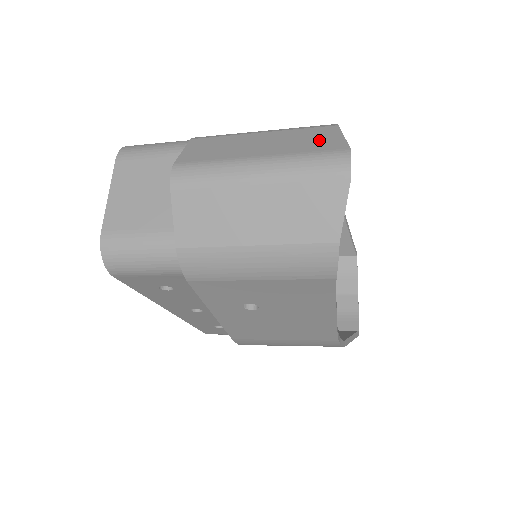
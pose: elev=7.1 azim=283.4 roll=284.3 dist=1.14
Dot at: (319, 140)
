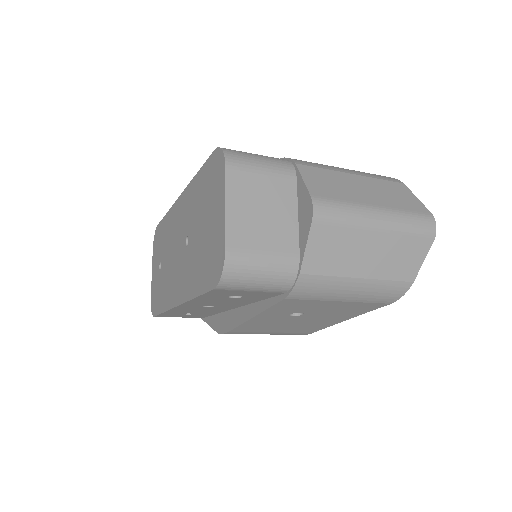
Dot at: (405, 198)
